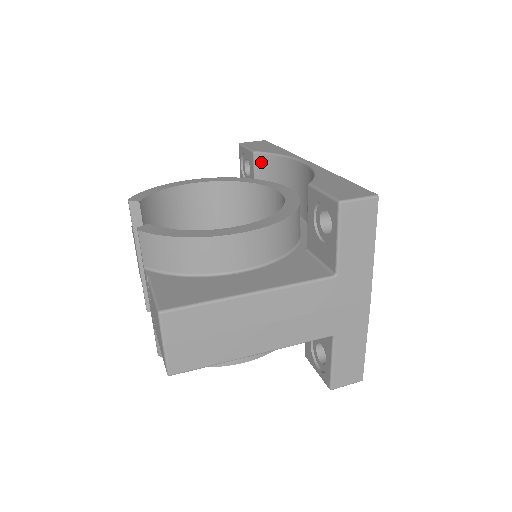
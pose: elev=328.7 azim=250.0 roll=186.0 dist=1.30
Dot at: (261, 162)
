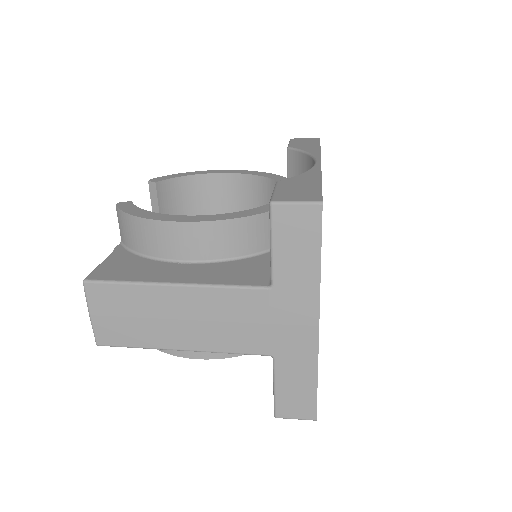
Dot at: (293, 159)
